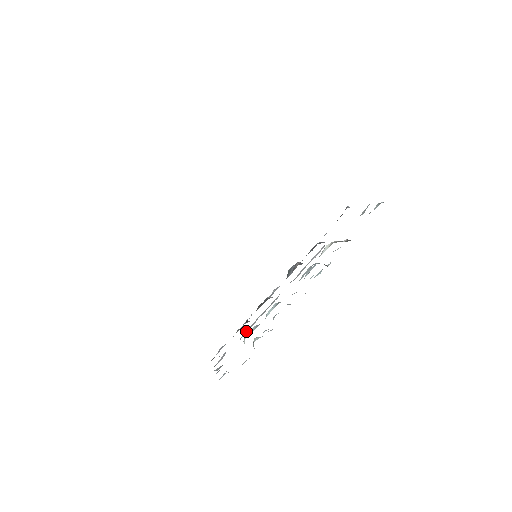
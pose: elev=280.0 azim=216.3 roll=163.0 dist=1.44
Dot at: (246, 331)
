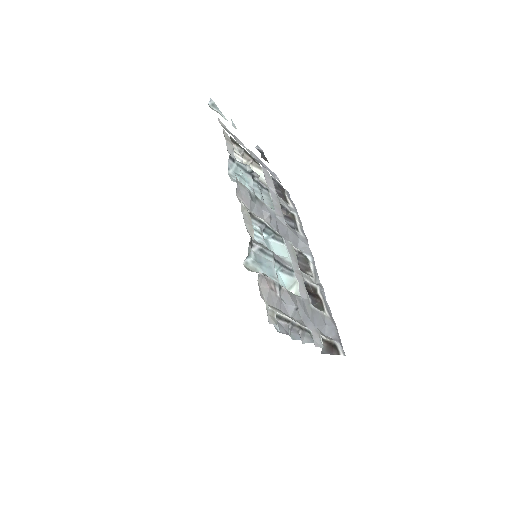
Dot at: (300, 290)
